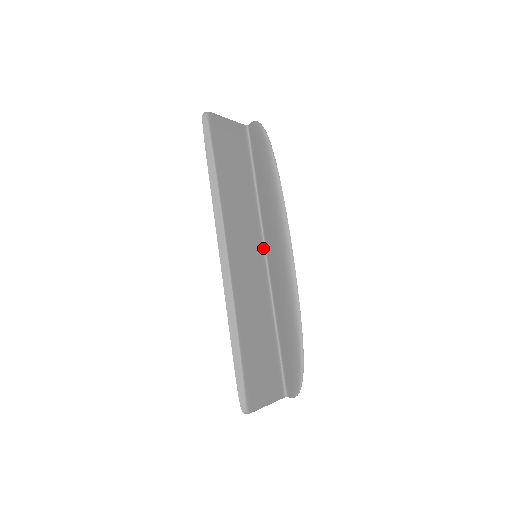
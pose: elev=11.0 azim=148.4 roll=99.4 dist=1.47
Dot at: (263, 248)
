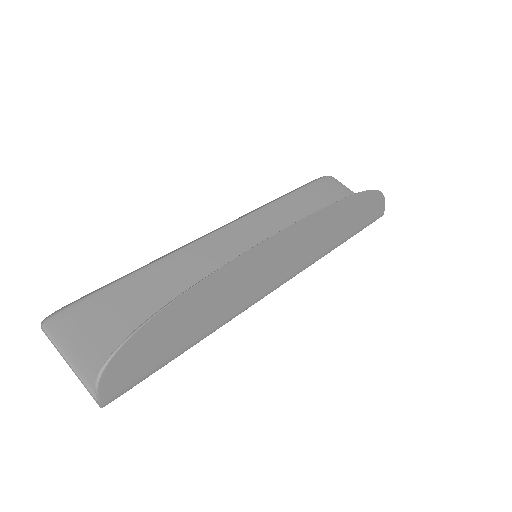
Dot at: occluded
